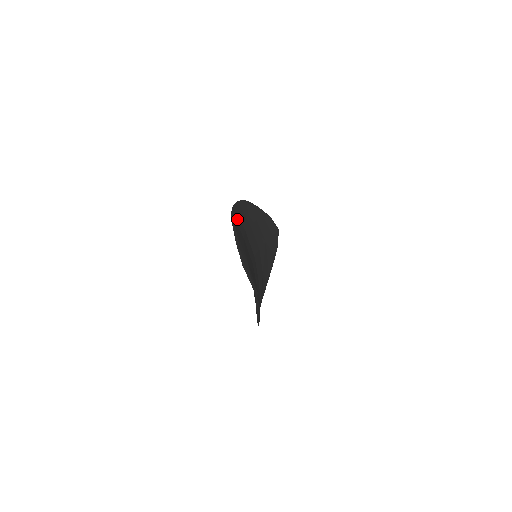
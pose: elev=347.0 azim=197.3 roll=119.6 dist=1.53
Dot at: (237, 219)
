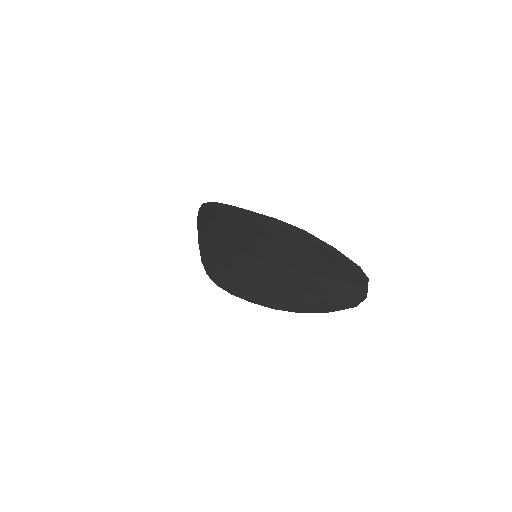
Dot at: (265, 224)
